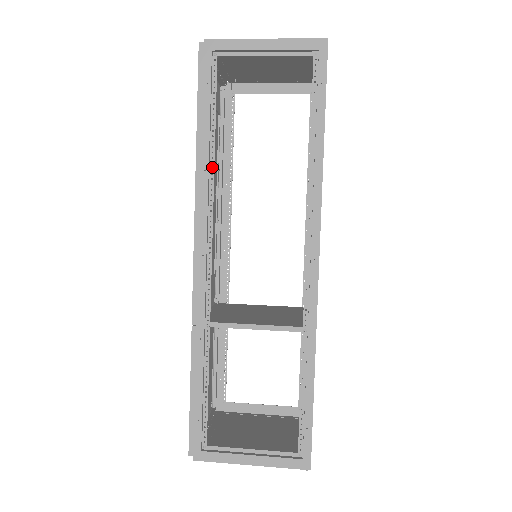
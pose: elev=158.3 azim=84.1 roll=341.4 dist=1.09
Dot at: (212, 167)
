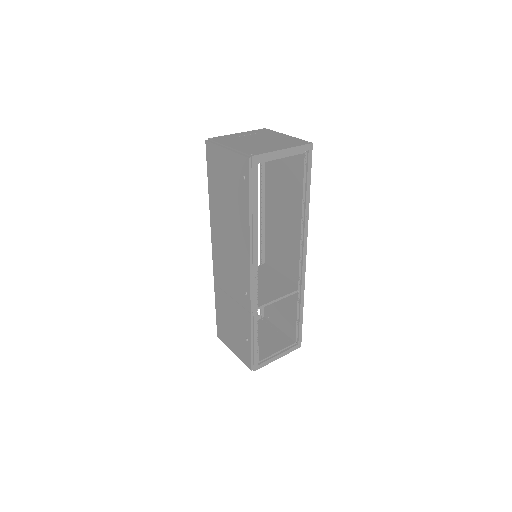
Dot at: (257, 229)
